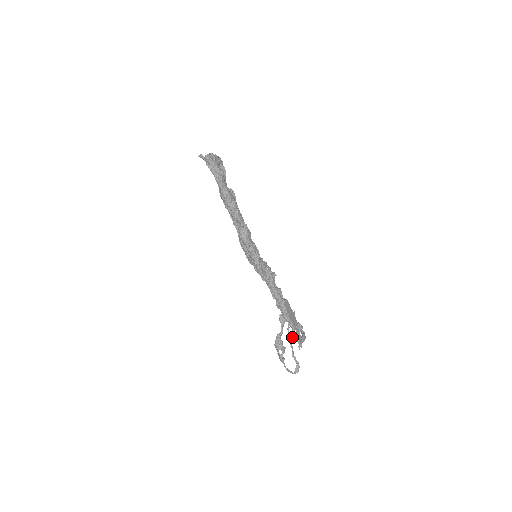
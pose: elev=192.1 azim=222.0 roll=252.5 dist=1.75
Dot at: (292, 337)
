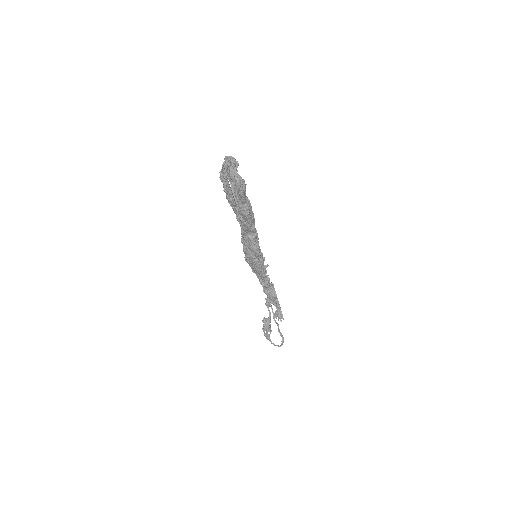
Dot at: (279, 316)
